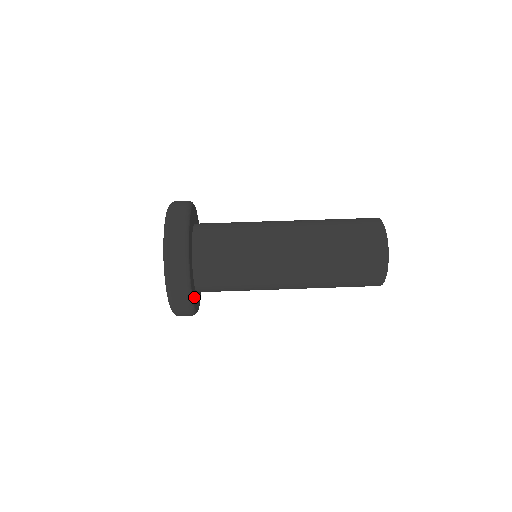
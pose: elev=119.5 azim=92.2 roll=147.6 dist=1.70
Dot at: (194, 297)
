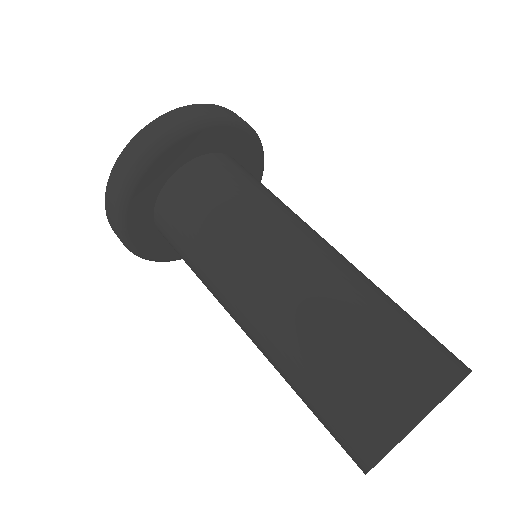
Dot at: (139, 221)
